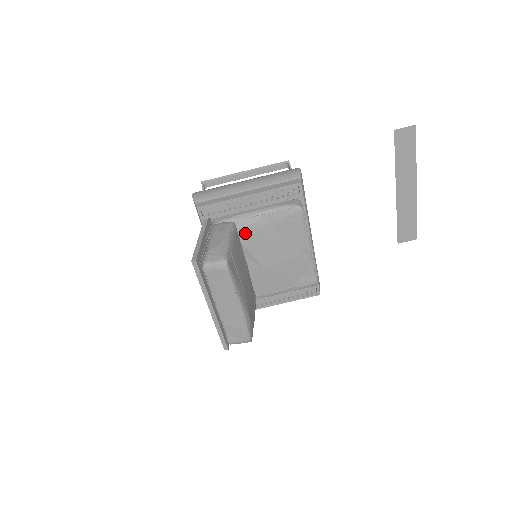
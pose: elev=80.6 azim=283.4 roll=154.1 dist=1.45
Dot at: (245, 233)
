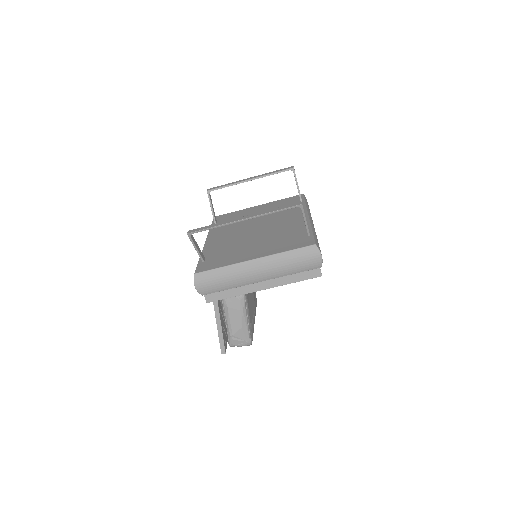
Dot at: occluded
